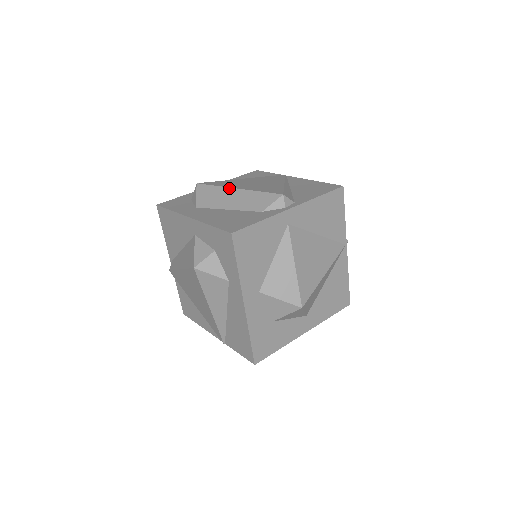
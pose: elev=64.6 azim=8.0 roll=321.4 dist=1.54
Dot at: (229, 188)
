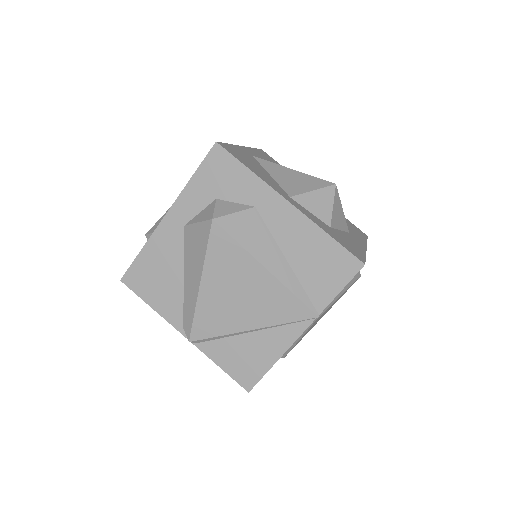
Dot at: occluded
